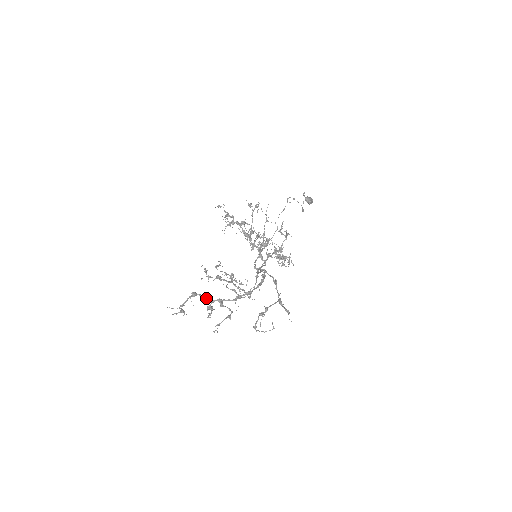
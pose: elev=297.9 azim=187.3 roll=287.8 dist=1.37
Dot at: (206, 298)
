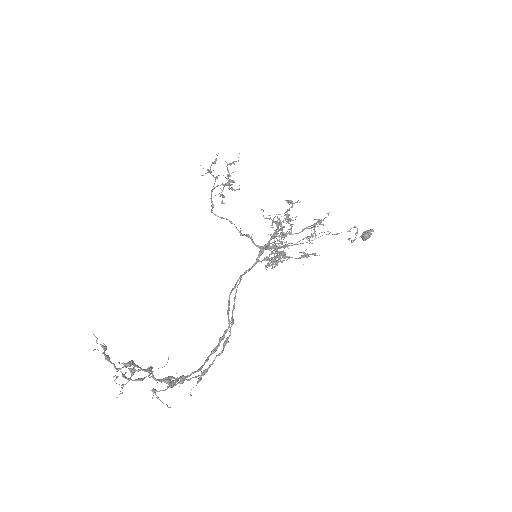
Dot at: (138, 367)
